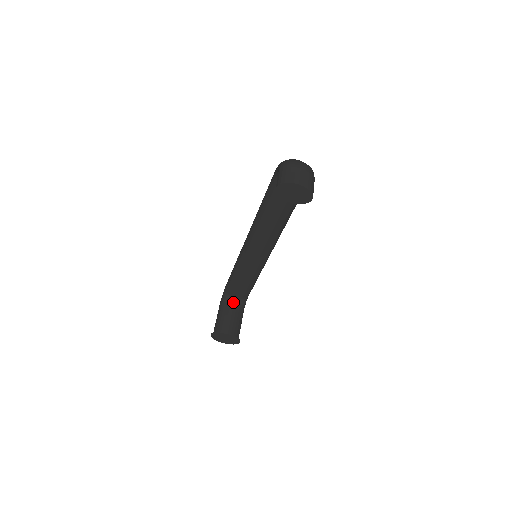
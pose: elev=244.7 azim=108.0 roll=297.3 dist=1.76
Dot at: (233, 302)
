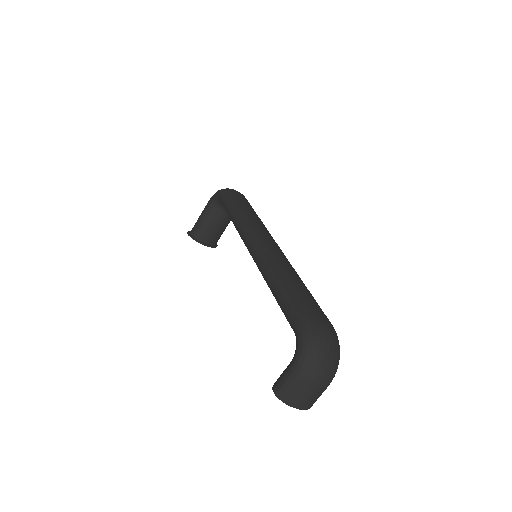
Dot at: occluded
